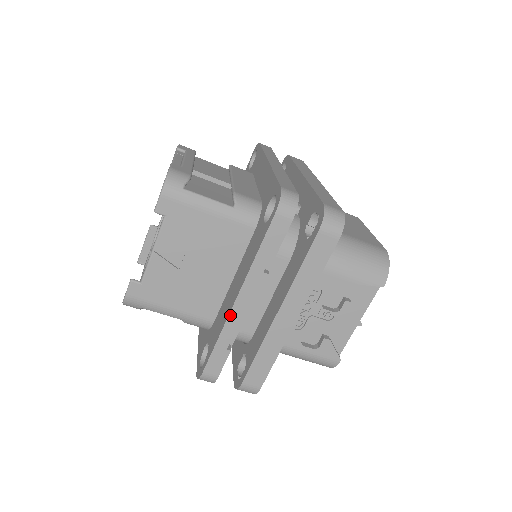
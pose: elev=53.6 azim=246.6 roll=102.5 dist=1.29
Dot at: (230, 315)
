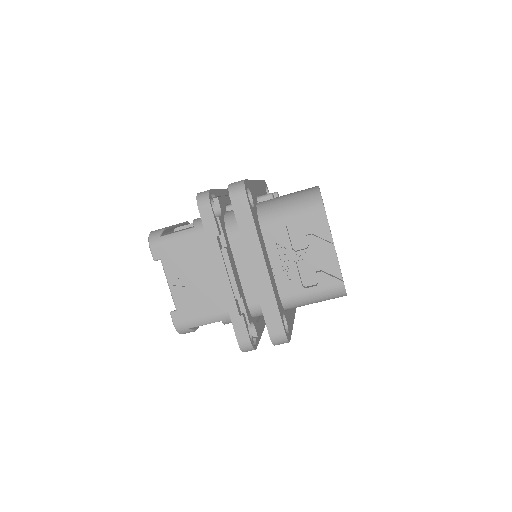
Dot at: (223, 290)
